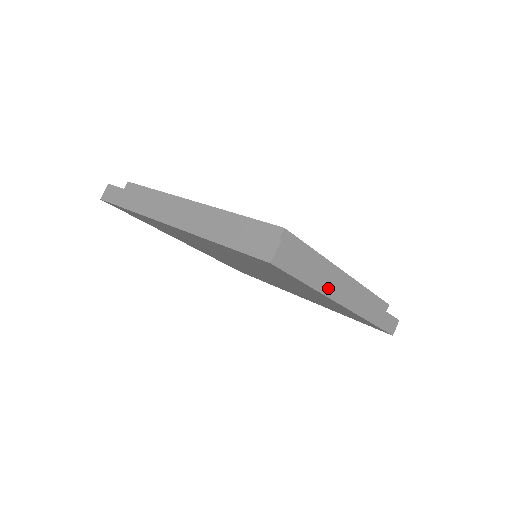
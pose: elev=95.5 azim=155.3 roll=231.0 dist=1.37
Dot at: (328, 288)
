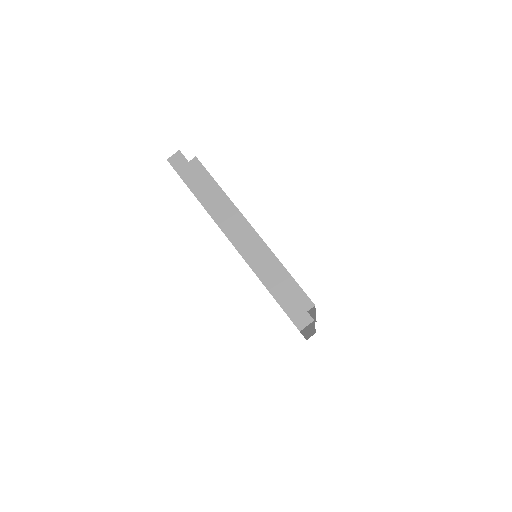
Dot at: occluded
